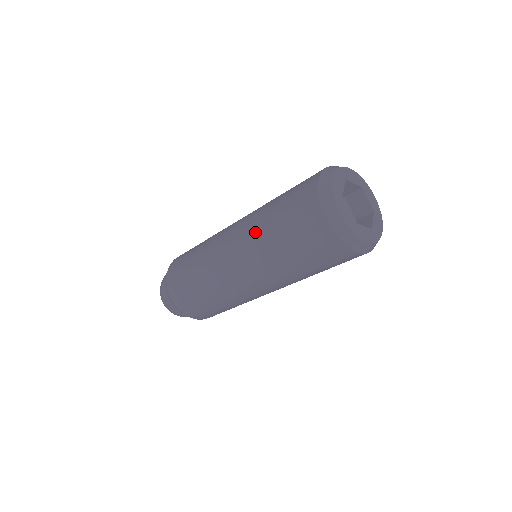
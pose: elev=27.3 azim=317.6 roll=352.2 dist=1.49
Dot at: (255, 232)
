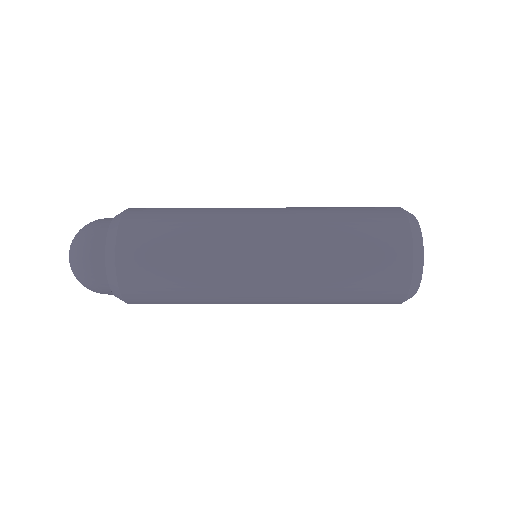
Dot at: (311, 288)
